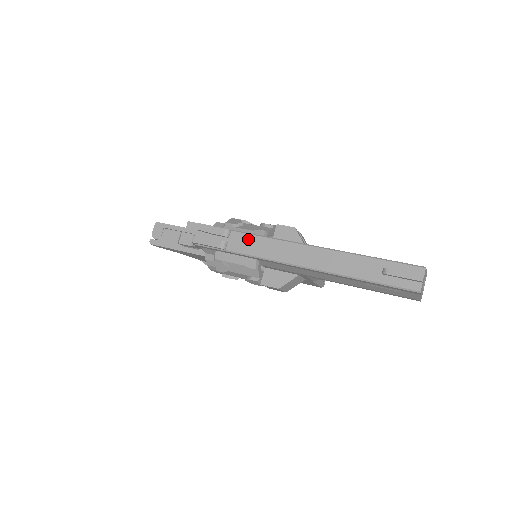
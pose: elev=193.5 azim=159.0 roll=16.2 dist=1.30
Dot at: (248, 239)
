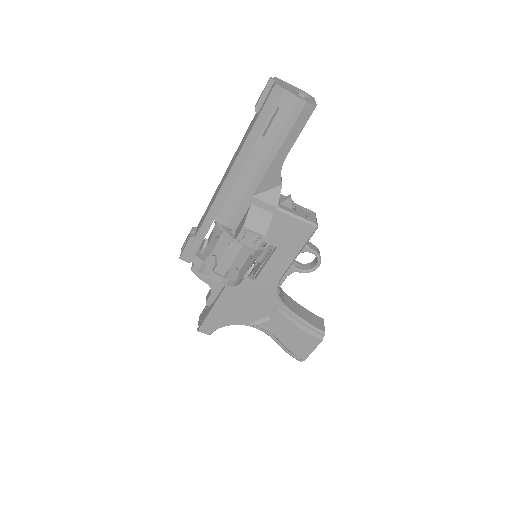
Dot at: (203, 216)
